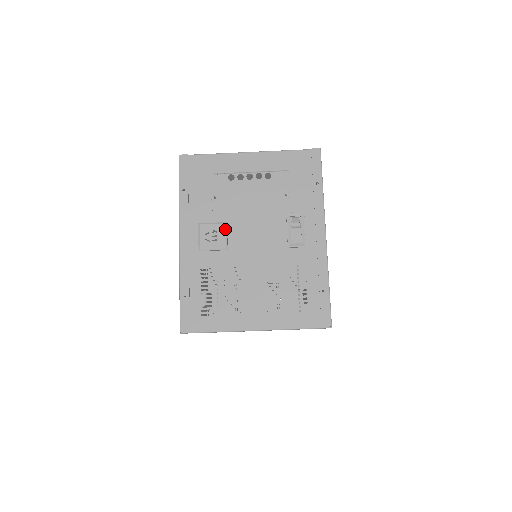
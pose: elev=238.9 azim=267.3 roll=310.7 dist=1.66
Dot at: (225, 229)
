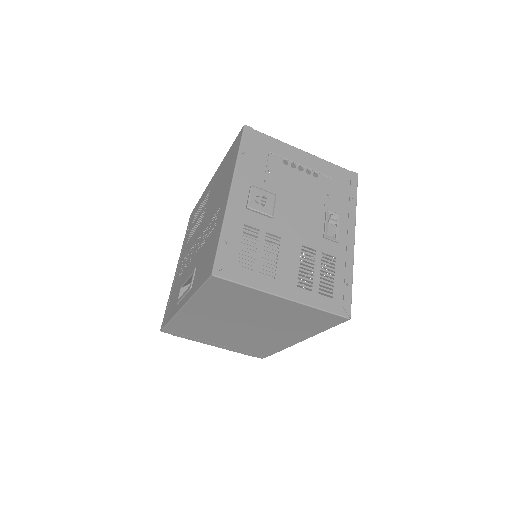
Dot at: (274, 199)
